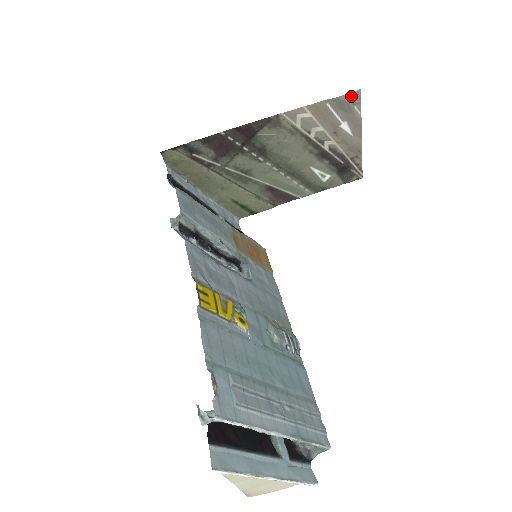
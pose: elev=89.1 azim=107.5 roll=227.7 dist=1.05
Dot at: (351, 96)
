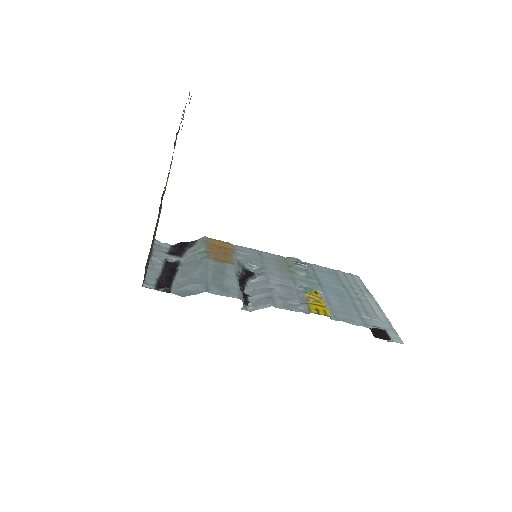
Dot at: occluded
